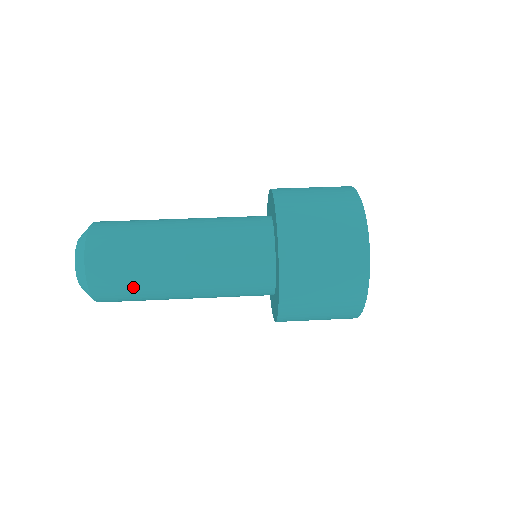
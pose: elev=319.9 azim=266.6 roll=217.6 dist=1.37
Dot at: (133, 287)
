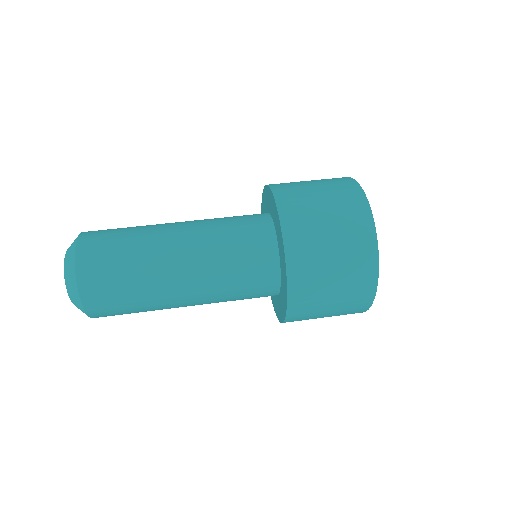
Dot at: (135, 311)
